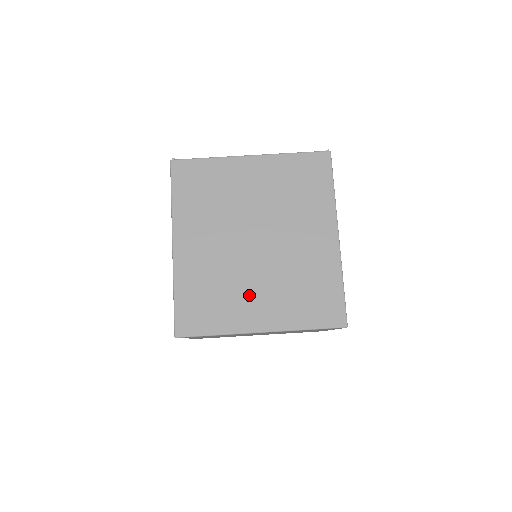
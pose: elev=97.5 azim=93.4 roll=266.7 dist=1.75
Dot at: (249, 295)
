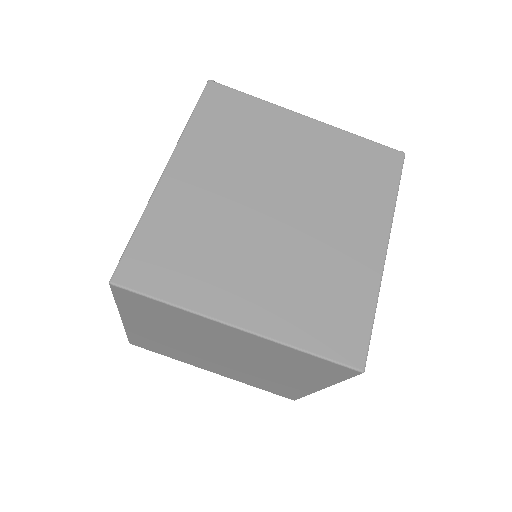
Dot at: (241, 271)
